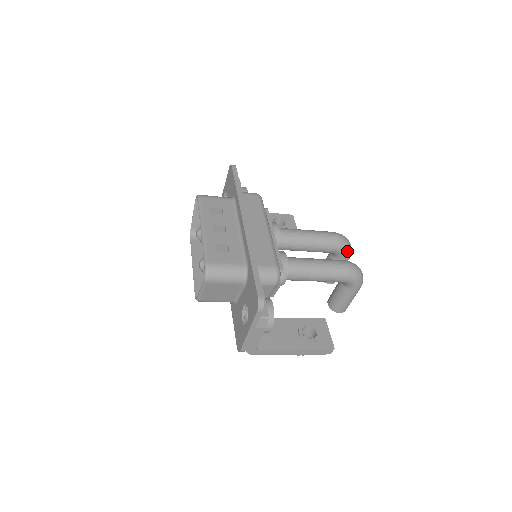
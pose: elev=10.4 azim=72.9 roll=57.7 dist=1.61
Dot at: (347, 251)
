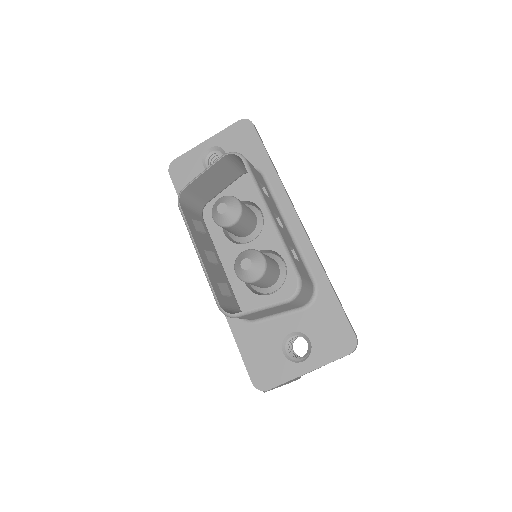
Dot at: occluded
